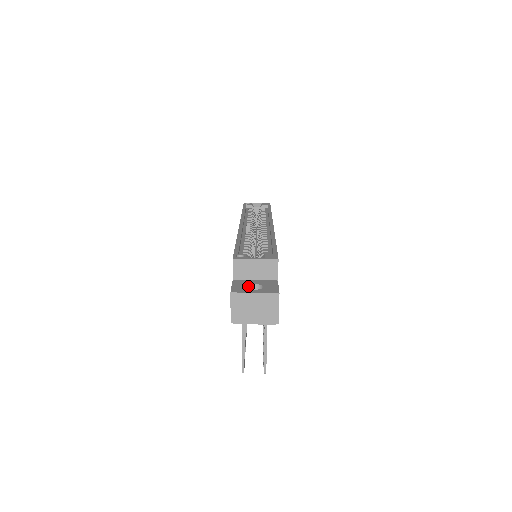
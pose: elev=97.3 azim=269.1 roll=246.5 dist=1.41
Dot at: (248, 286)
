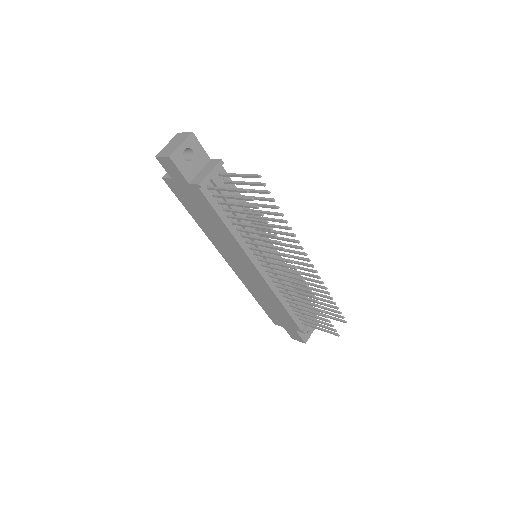
Dot at: occluded
